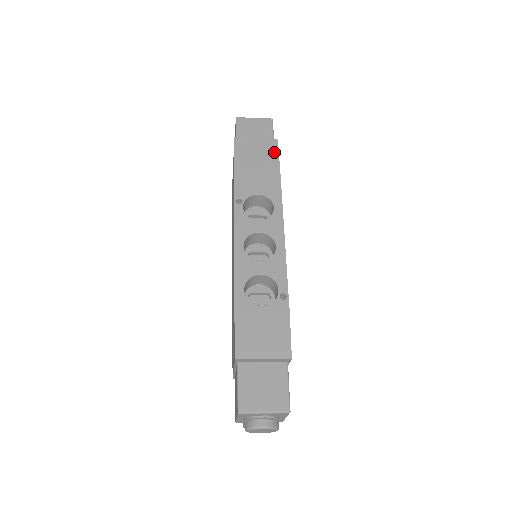
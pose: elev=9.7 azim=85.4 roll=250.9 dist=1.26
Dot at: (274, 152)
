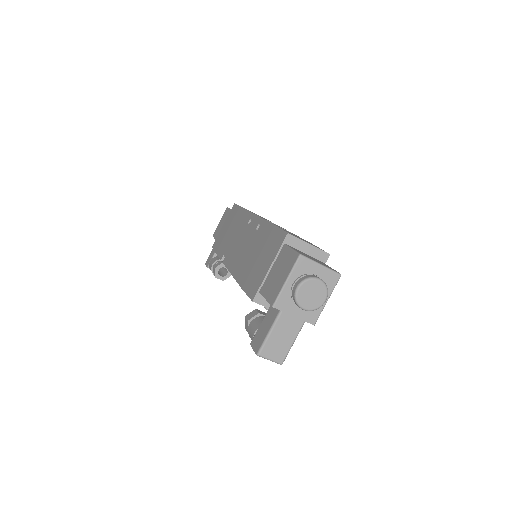
Dot at: occluded
